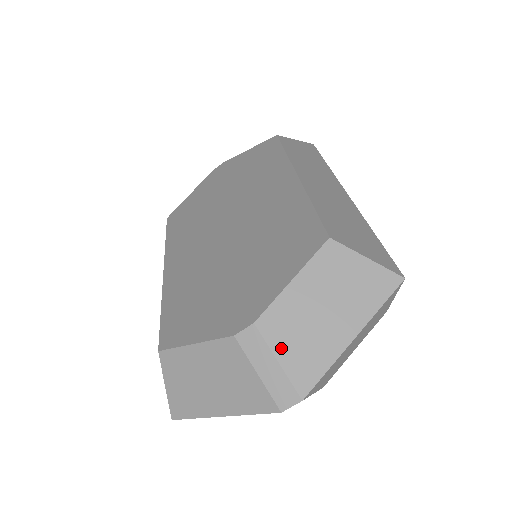
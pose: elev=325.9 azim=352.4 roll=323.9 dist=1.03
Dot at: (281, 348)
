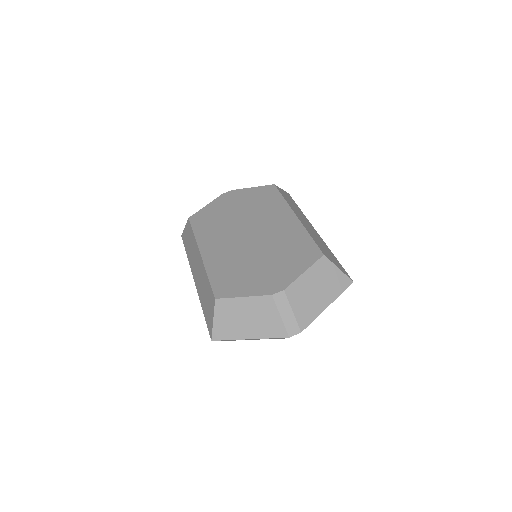
Dot at: (295, 305)
